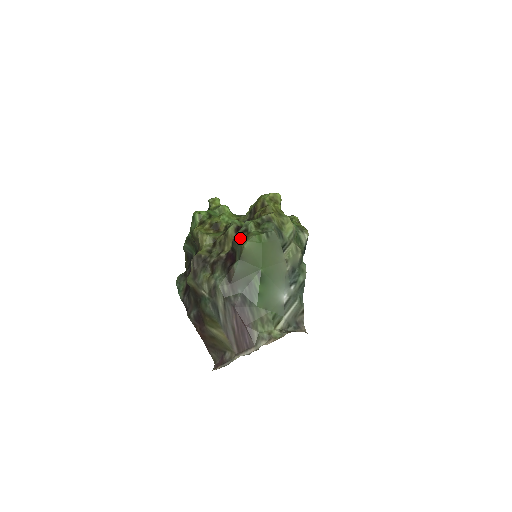
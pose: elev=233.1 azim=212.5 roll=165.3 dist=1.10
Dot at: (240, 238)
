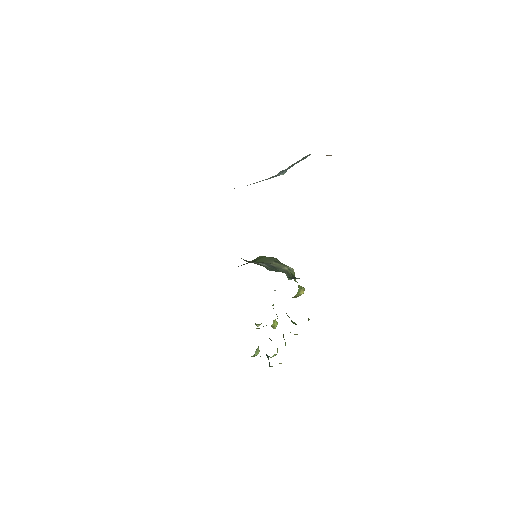
Dot at: occluded
